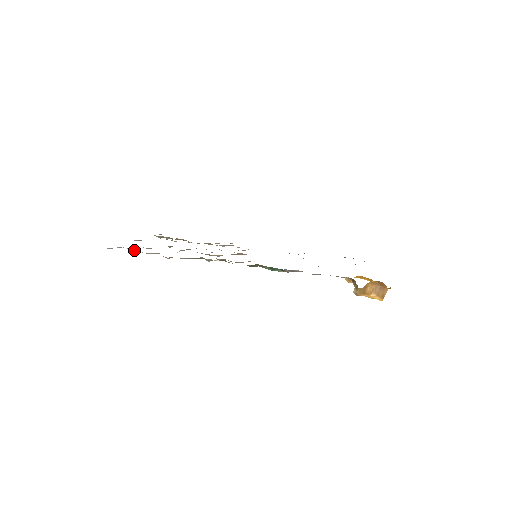
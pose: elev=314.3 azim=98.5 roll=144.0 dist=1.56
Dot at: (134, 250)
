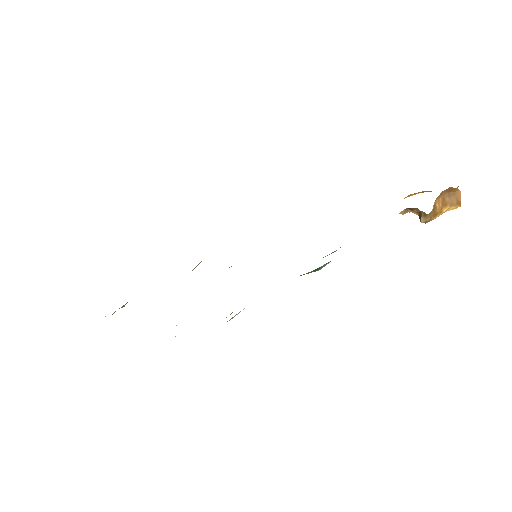
Dot at: occluded
